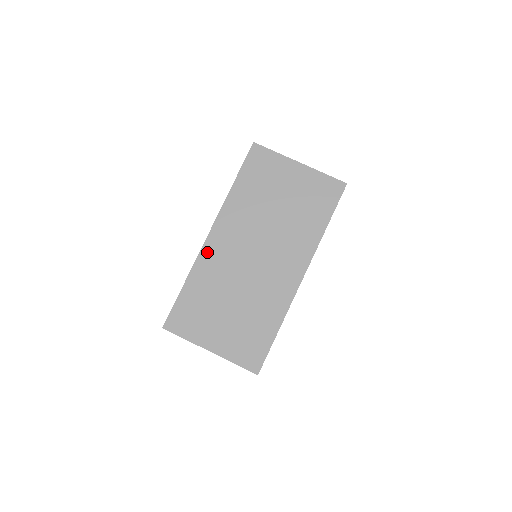
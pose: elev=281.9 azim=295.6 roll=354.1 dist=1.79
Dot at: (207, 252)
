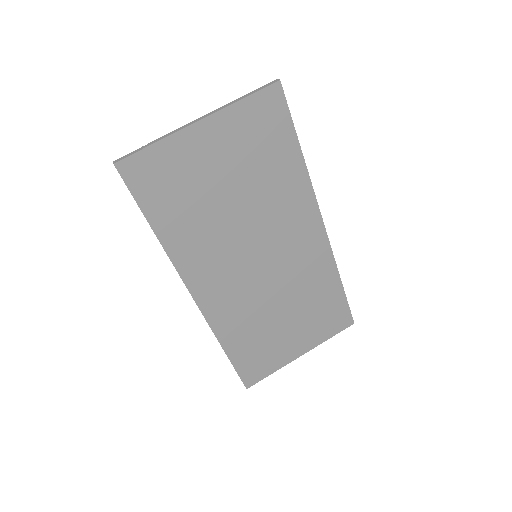
Dot at: (213, 312)
